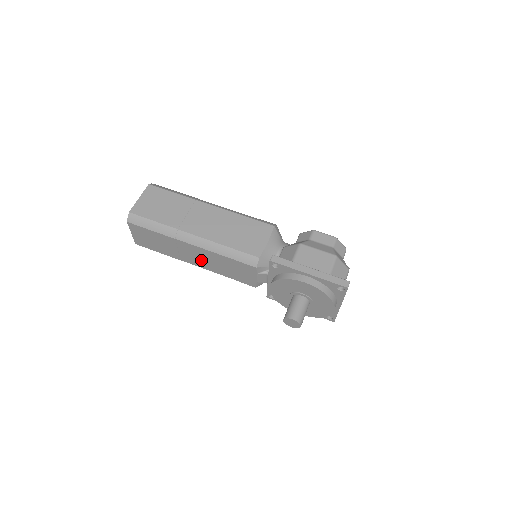
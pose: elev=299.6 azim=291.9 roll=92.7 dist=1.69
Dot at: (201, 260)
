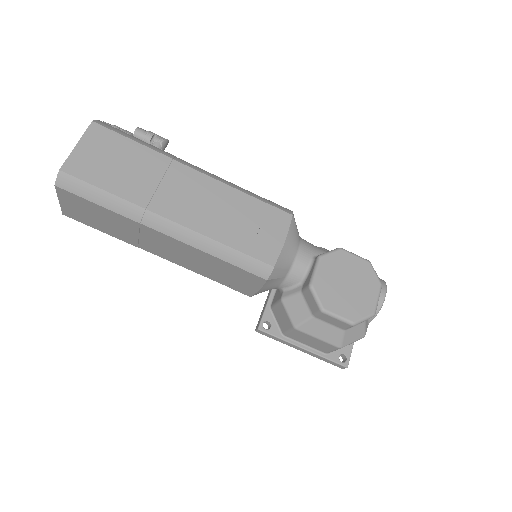
Dot at: occluded
